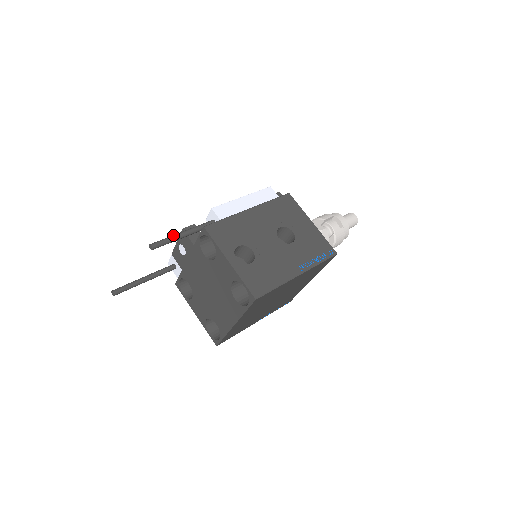
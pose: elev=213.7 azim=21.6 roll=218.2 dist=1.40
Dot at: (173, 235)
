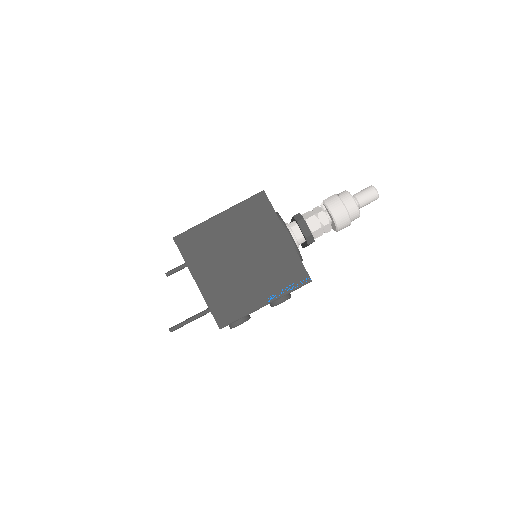
Dot at: (183, 265)
